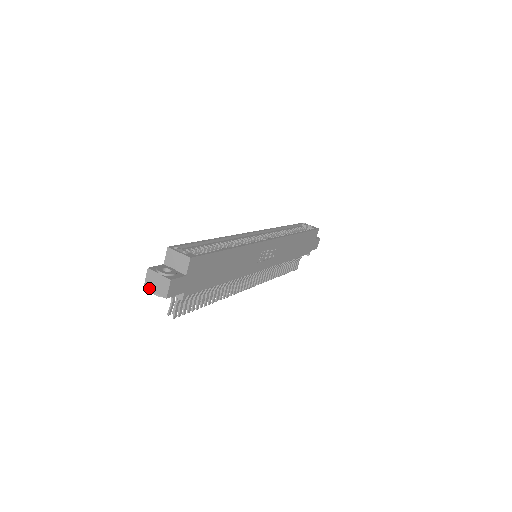
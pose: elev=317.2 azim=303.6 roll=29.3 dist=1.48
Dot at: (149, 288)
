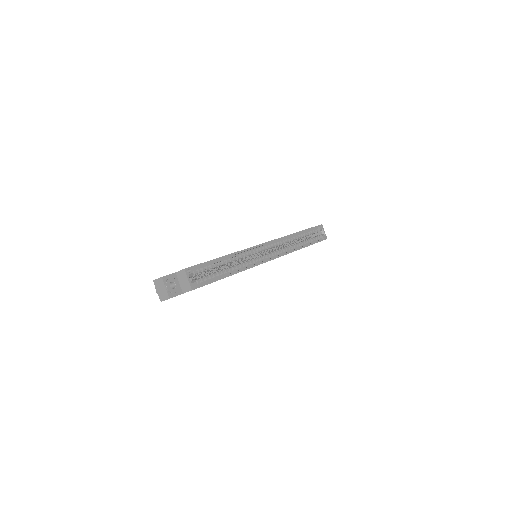
Dot at: (155, 285)
